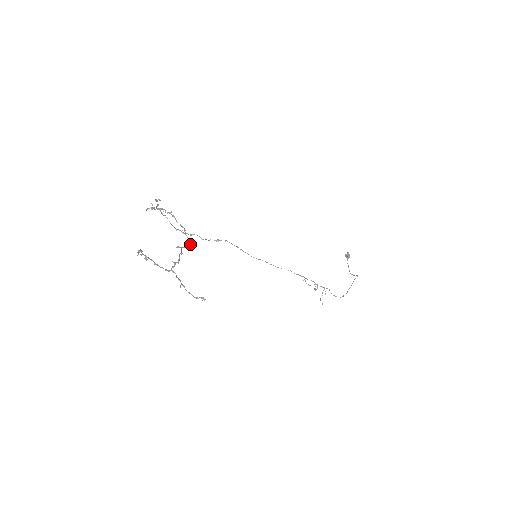
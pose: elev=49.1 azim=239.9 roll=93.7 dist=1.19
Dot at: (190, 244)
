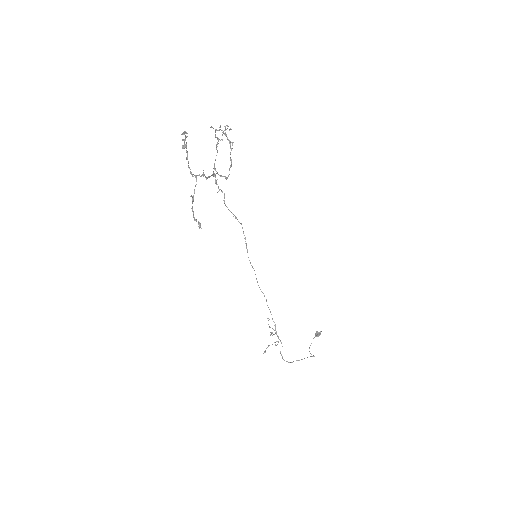
Dot at: (227, 178)
